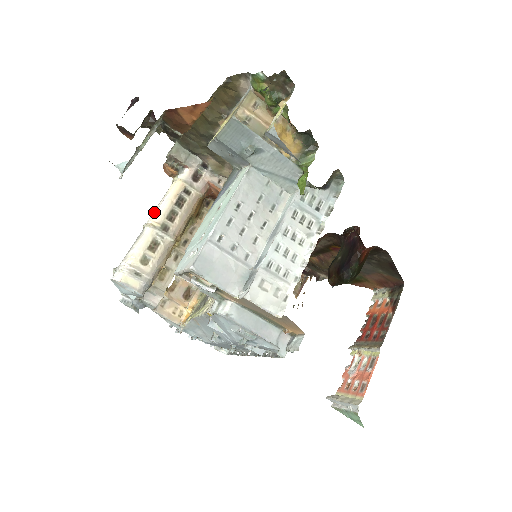
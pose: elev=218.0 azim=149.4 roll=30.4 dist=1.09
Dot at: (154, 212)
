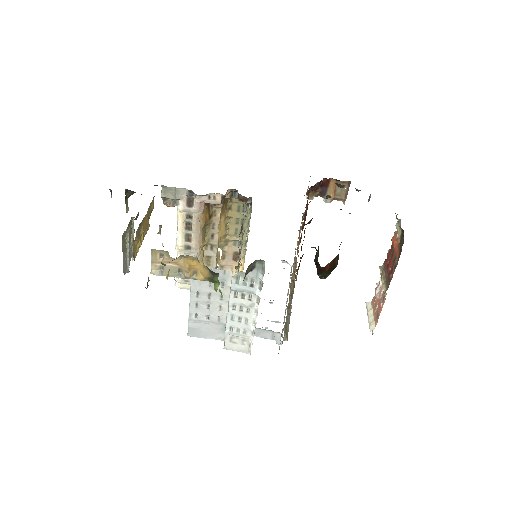
Dot at: occluded
